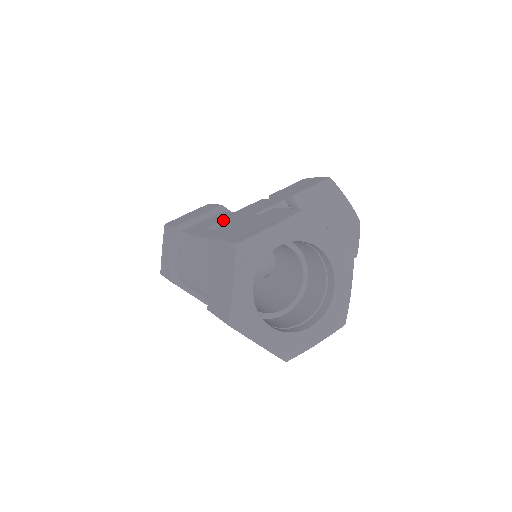
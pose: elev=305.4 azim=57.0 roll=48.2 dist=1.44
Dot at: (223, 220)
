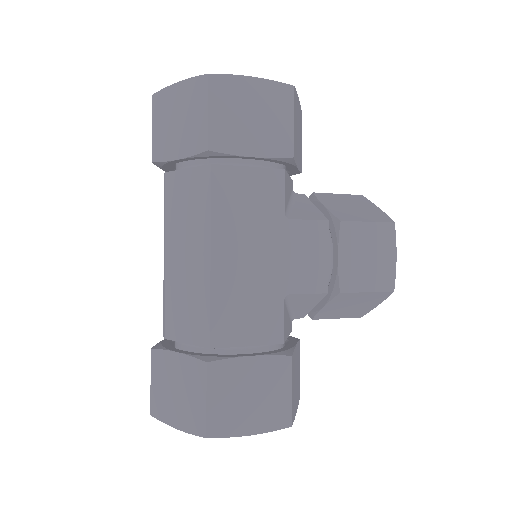
Dot at: occluded
